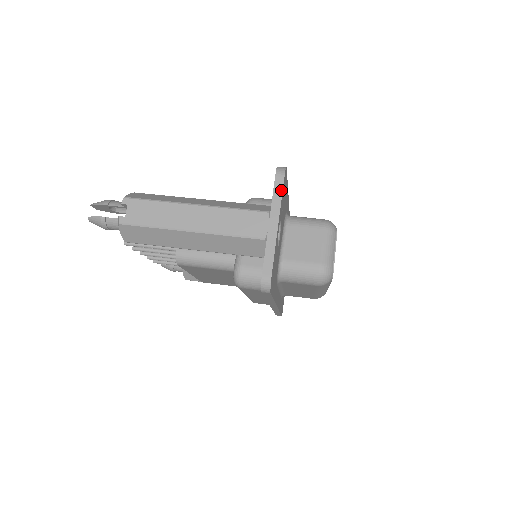
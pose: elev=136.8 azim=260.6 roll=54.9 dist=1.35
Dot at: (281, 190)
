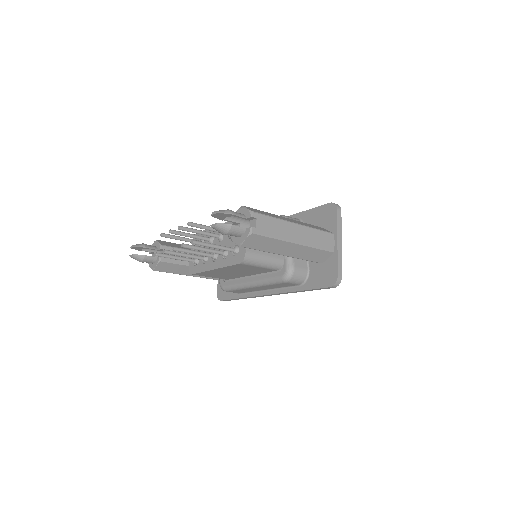
Dot at: (341, 220)
